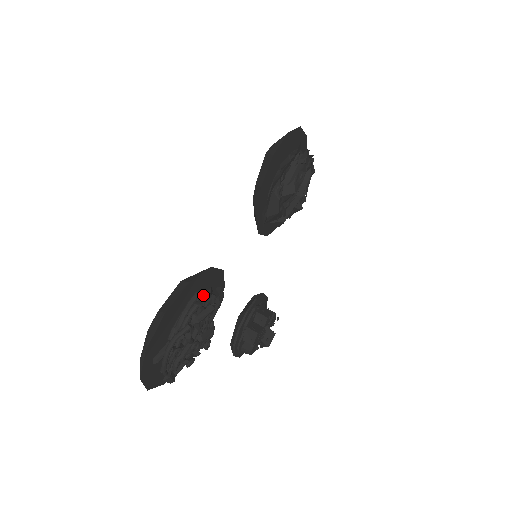
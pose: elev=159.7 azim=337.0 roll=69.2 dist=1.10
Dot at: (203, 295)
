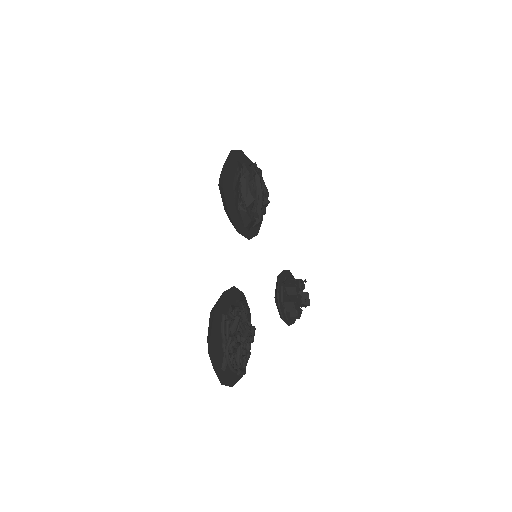
Dot at: occluded
